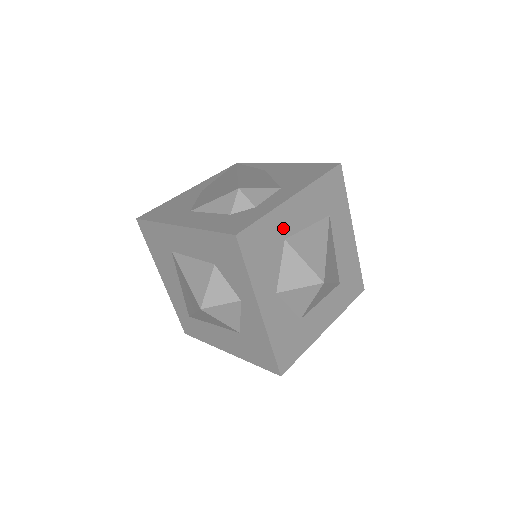
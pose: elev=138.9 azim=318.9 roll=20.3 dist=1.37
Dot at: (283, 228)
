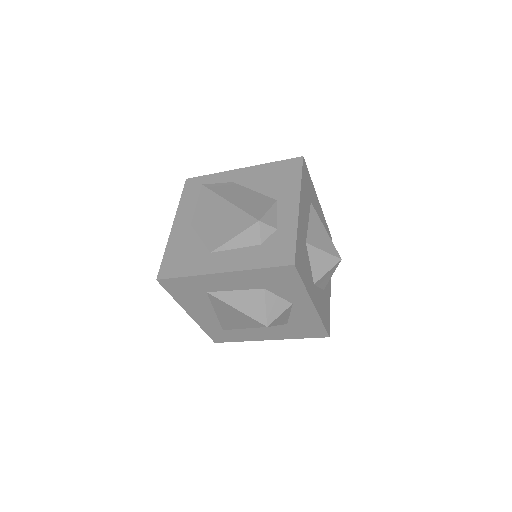
Dot at: (303, 235)
